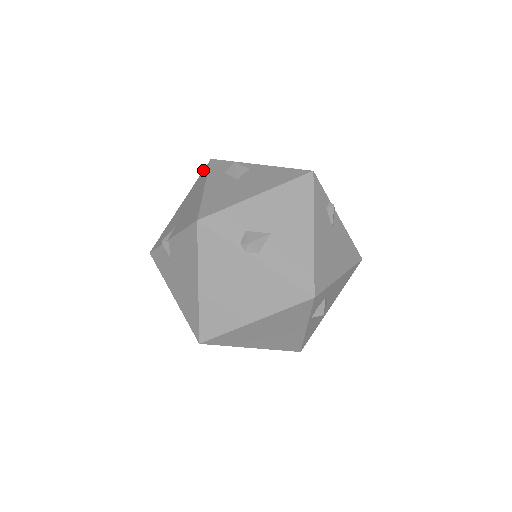
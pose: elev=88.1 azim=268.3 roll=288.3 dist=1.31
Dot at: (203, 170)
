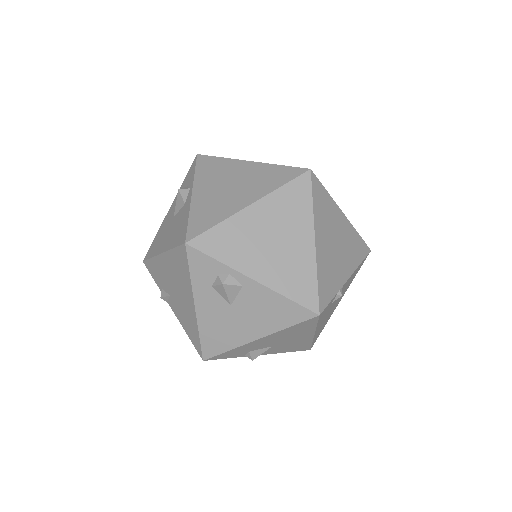
Dot at: (178, 247)
